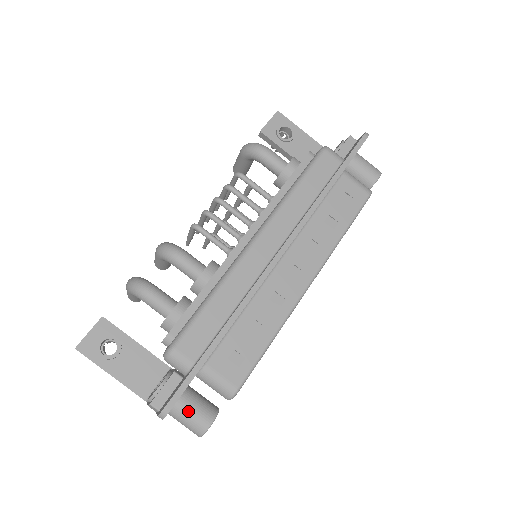
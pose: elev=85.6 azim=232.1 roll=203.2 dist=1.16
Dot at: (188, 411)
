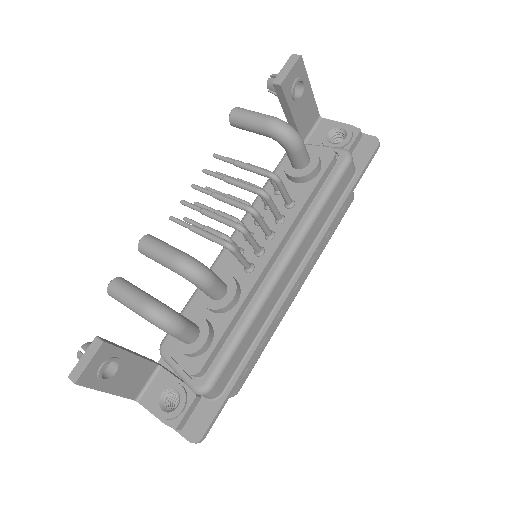
Dot at: occluded
